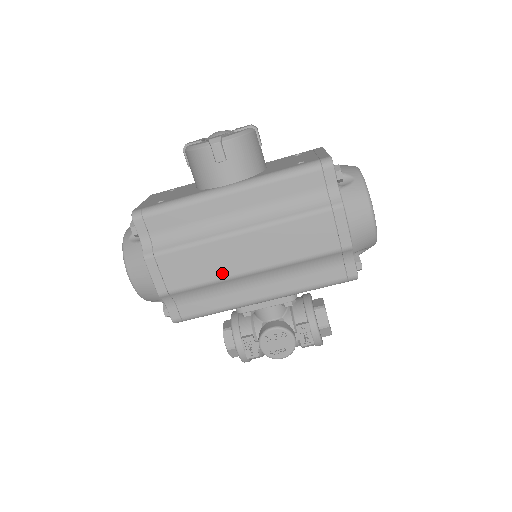
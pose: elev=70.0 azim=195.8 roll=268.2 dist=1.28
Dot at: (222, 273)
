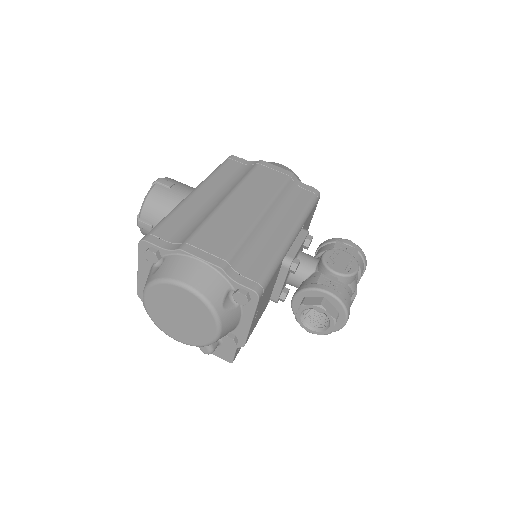
Dot at: (245, 225)
